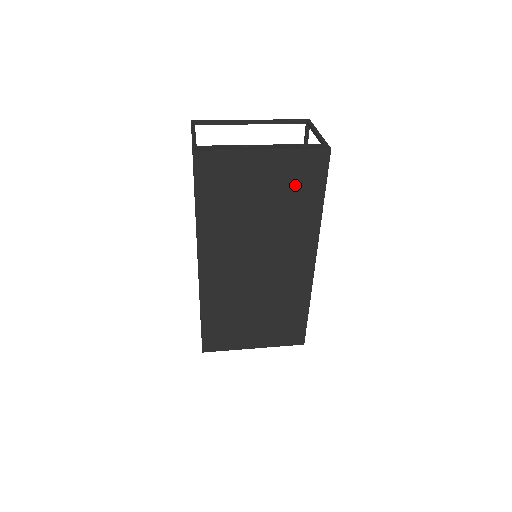
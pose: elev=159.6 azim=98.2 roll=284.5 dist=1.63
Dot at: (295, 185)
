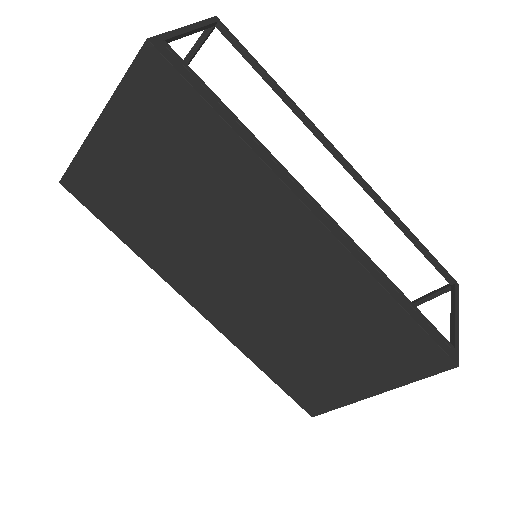
Dot at: (168, 131)
